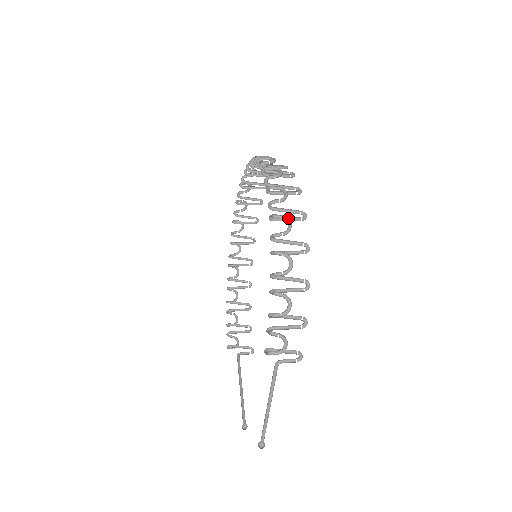
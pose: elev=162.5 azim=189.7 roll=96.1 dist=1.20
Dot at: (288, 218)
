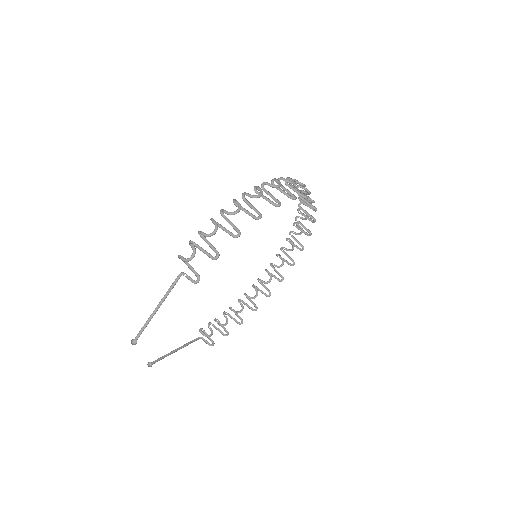
Dot at: (267, 199)
